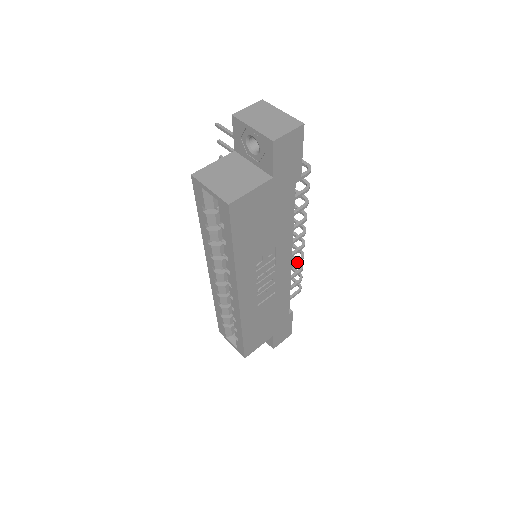
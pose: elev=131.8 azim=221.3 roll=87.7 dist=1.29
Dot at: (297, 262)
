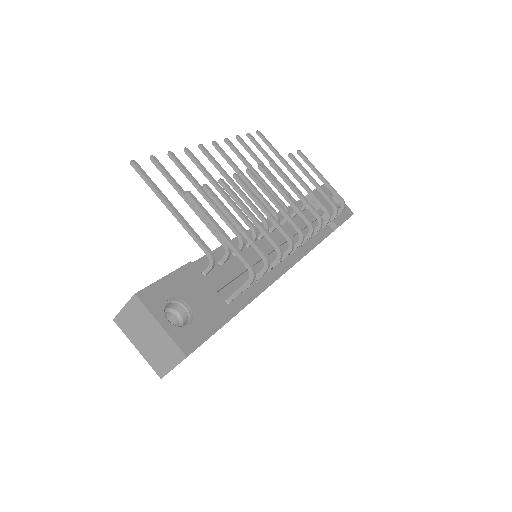
Dot at: occluded
